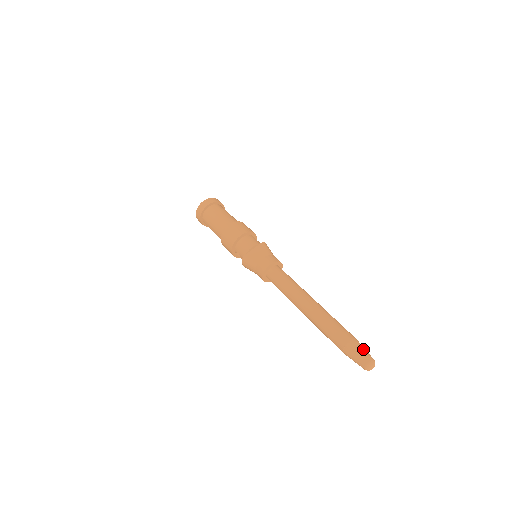
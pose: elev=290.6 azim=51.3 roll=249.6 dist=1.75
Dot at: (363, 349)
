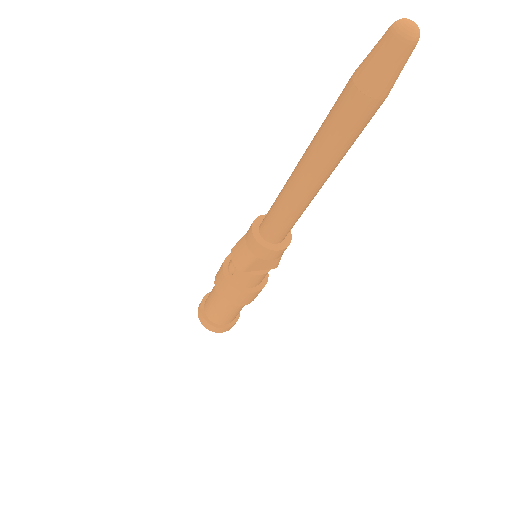
Dot at: occluded
